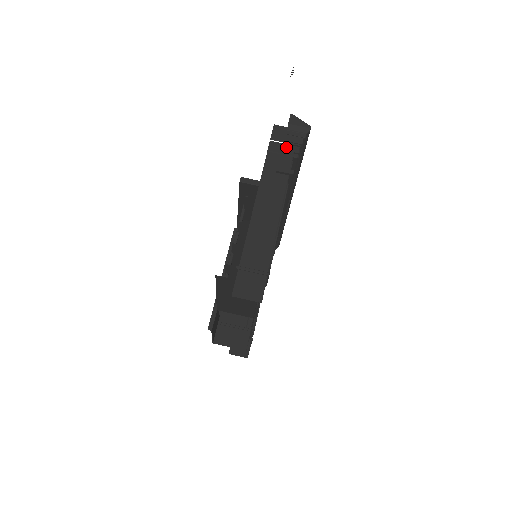
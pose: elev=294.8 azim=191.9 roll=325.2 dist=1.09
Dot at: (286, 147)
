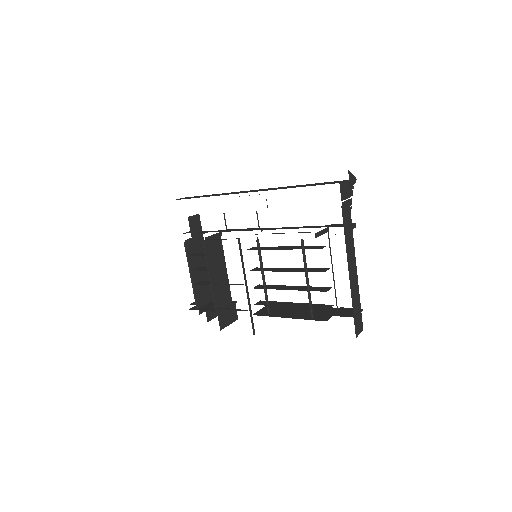
Dot at: (348, 203)
